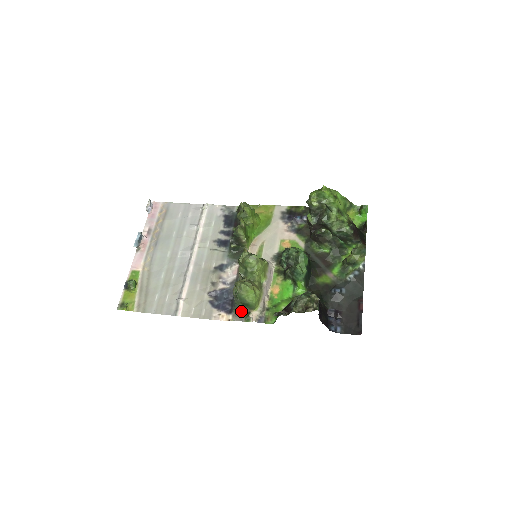
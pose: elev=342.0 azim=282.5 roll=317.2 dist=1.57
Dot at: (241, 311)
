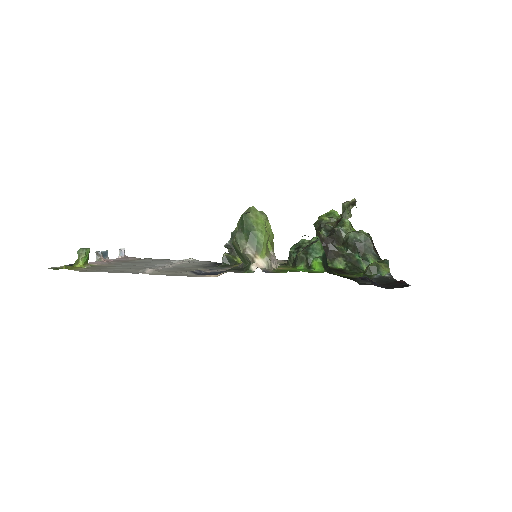
Dot at: (238, 270)
